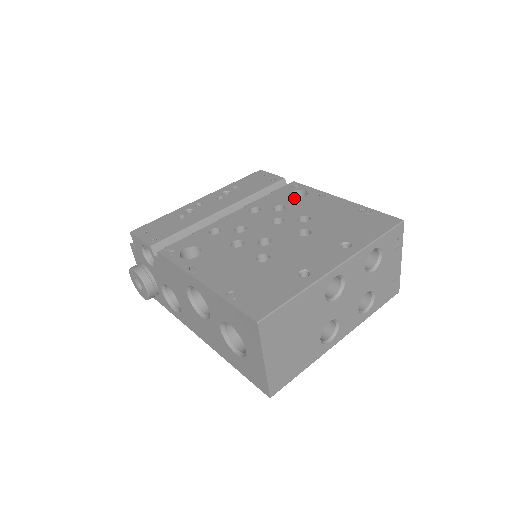
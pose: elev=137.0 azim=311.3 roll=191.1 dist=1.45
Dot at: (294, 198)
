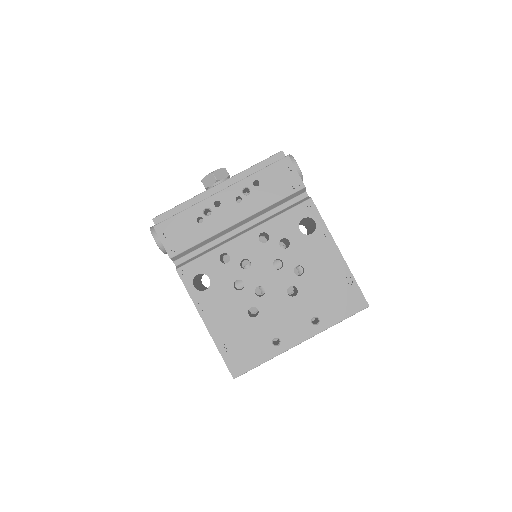
Dot at: (305, 218)
